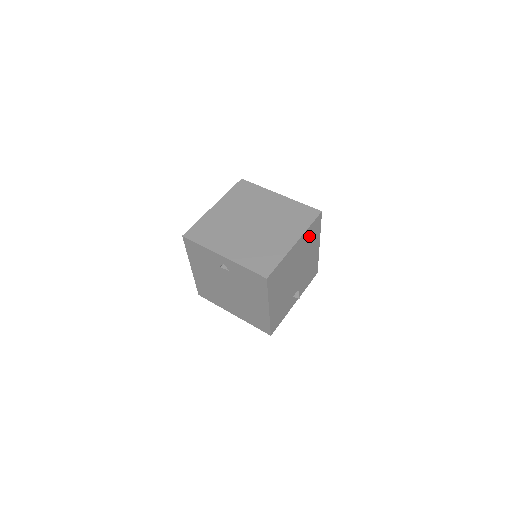
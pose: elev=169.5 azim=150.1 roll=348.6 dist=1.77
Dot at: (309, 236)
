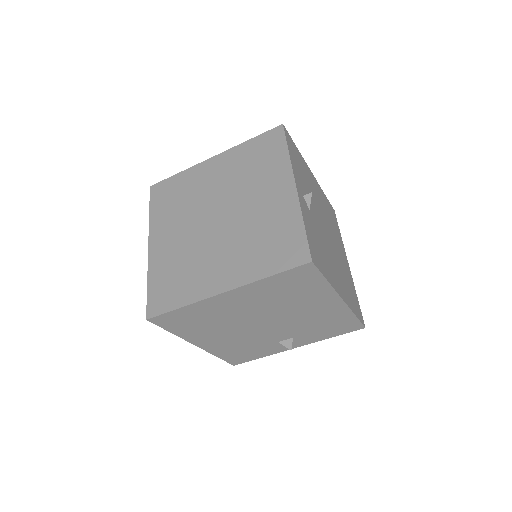
Dot at: (280, 287)
